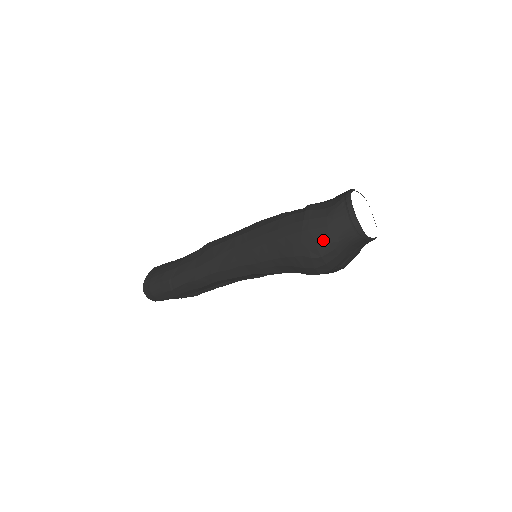
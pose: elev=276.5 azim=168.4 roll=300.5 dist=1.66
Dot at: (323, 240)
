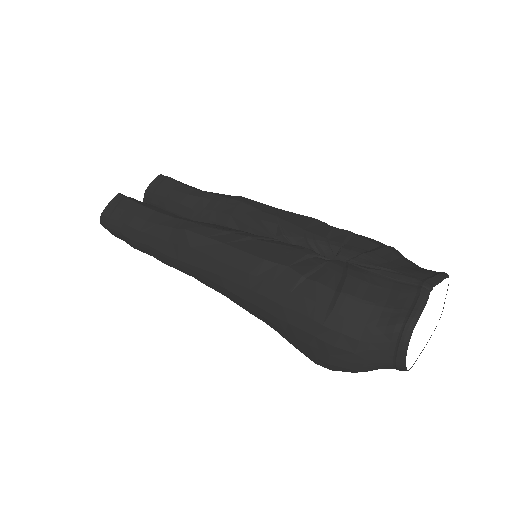
Dot at: (341, 362)
